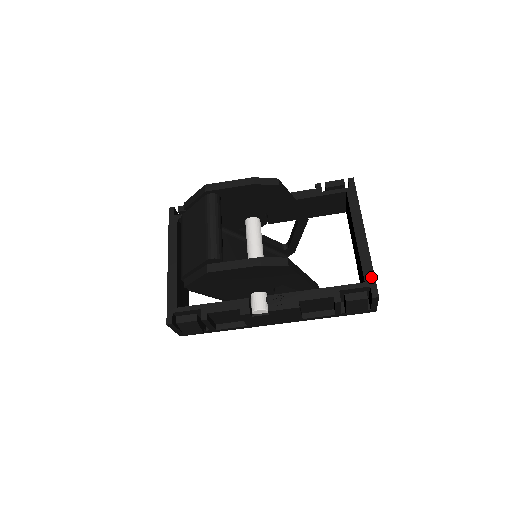
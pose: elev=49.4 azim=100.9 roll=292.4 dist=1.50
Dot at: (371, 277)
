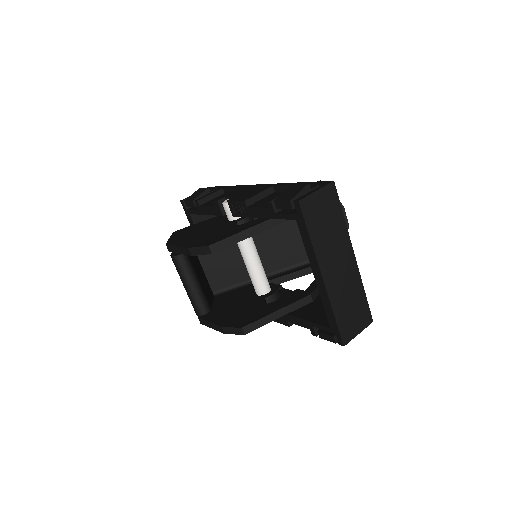
Dot at: (335, 326)
